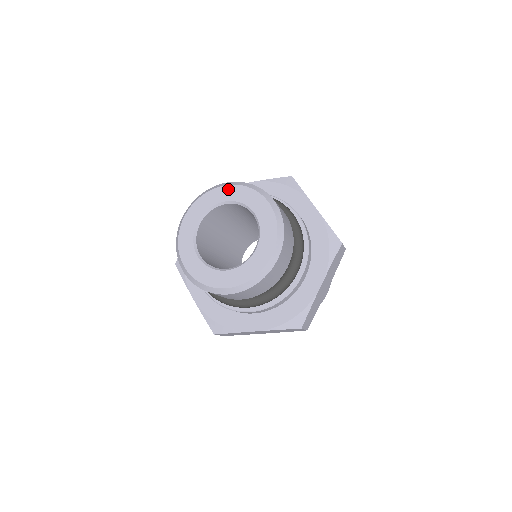
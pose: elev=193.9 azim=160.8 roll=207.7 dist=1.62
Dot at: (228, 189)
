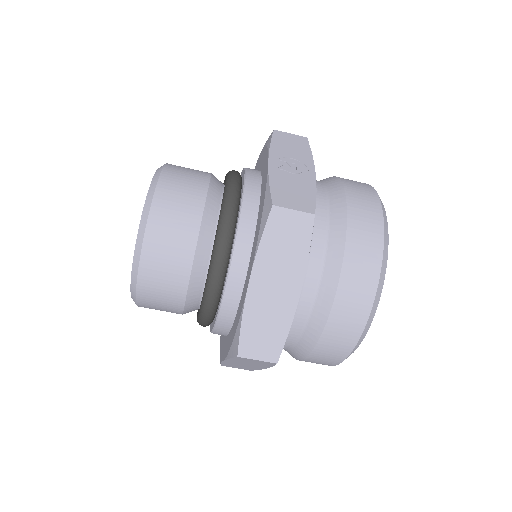
Dot at: occluded
